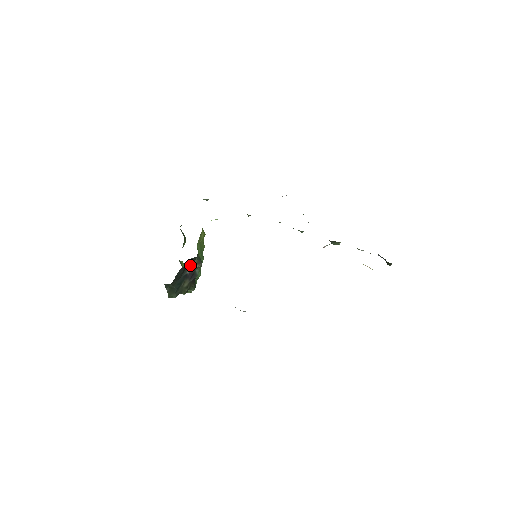
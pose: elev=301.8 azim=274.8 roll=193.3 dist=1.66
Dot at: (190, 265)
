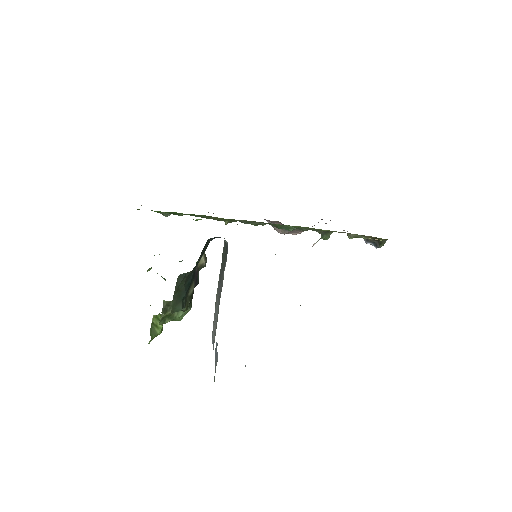
Dot at: occluded
